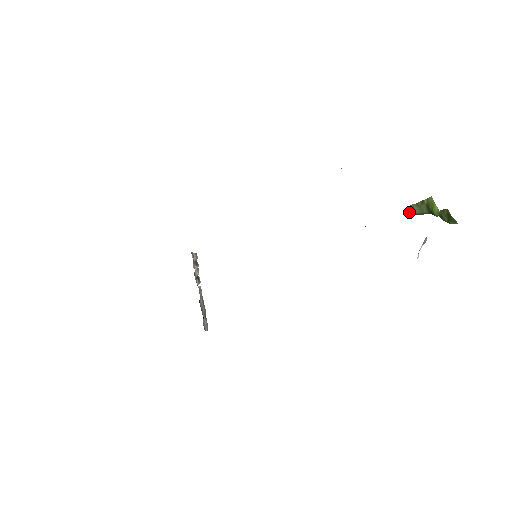
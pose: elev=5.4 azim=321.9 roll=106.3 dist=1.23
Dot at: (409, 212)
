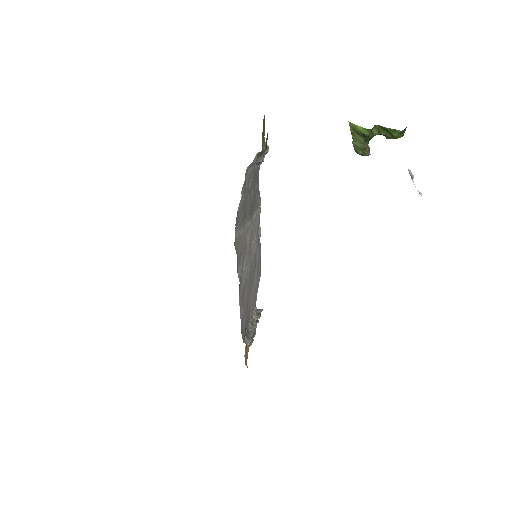
Dot at: (358, 152)
